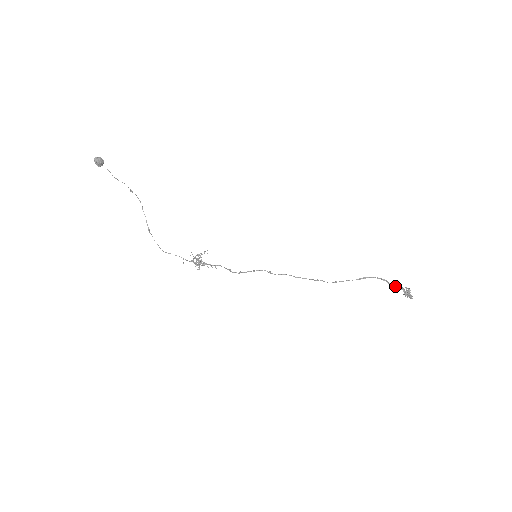
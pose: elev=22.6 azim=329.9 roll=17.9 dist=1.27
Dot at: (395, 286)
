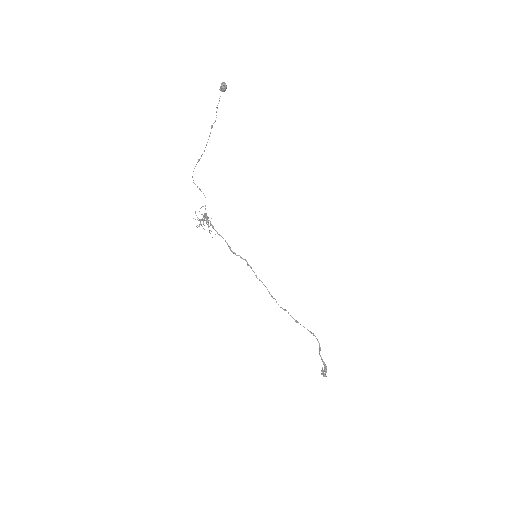
Dot at: (322, 359)
